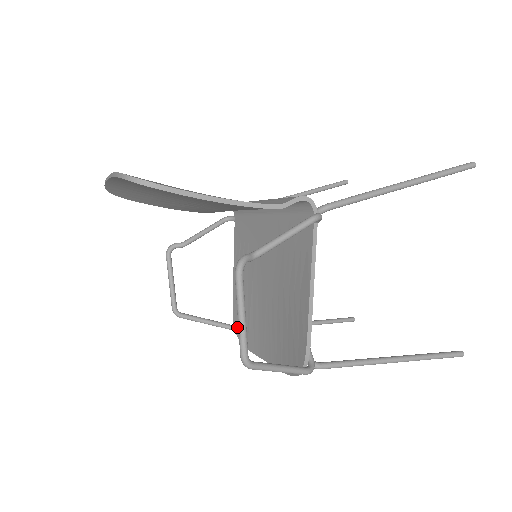
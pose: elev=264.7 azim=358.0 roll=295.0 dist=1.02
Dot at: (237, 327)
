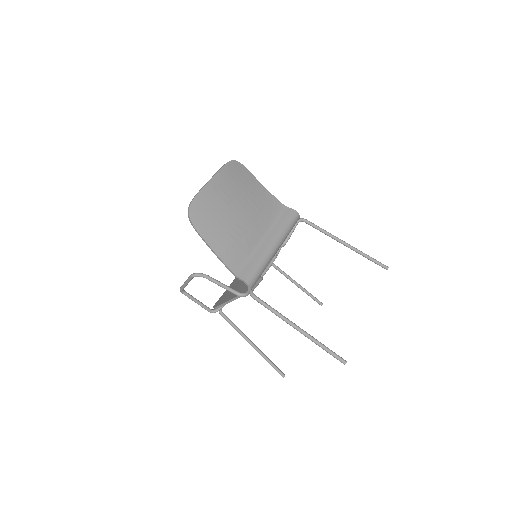
Dot at: occluded
